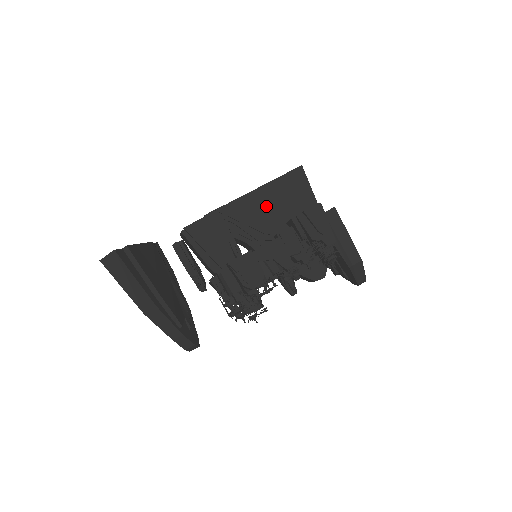
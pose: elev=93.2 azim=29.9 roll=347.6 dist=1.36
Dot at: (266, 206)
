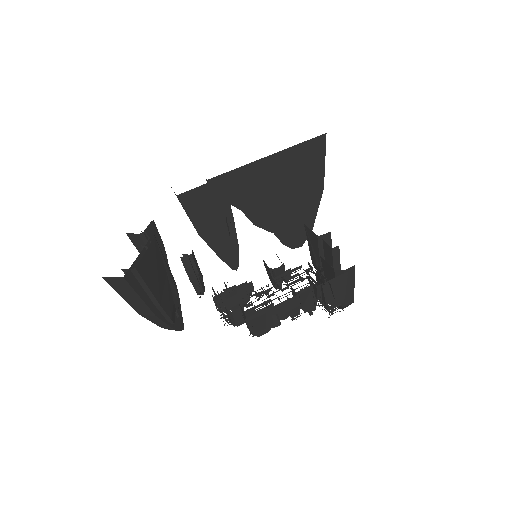
Dot at: (274, 177)
